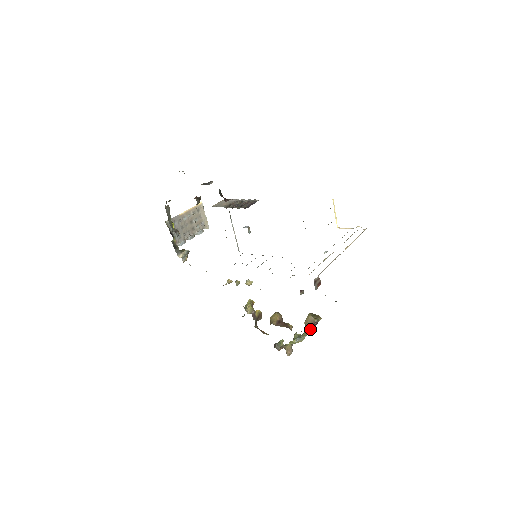
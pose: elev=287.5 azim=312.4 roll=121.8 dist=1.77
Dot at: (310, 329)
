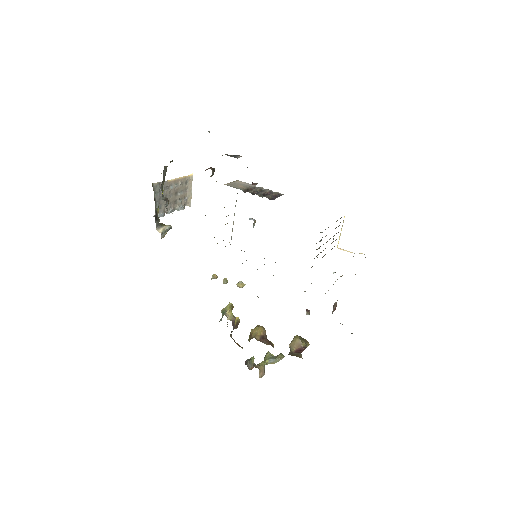
Dot at: (299, 354)
